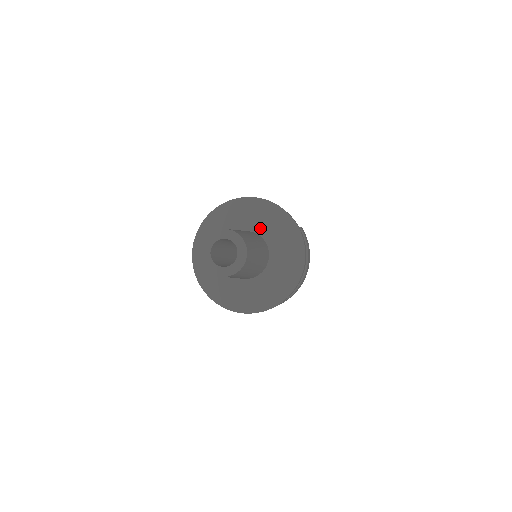
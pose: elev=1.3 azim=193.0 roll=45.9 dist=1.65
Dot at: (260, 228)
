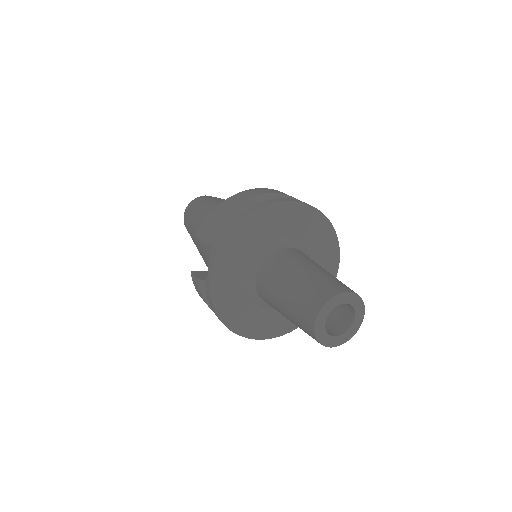
Dot at: occluded
